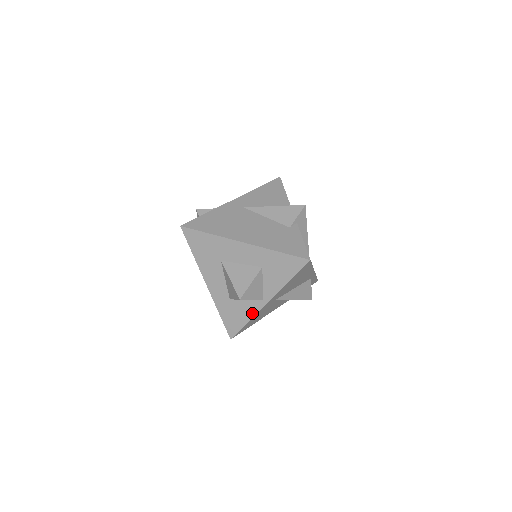
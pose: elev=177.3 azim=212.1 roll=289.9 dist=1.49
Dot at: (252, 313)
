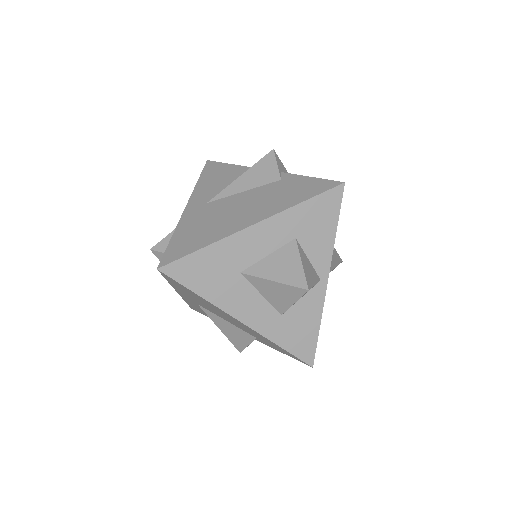
Dot at: (318, 309)
